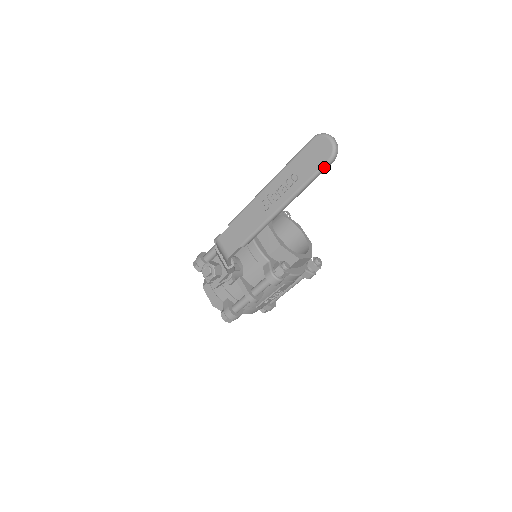
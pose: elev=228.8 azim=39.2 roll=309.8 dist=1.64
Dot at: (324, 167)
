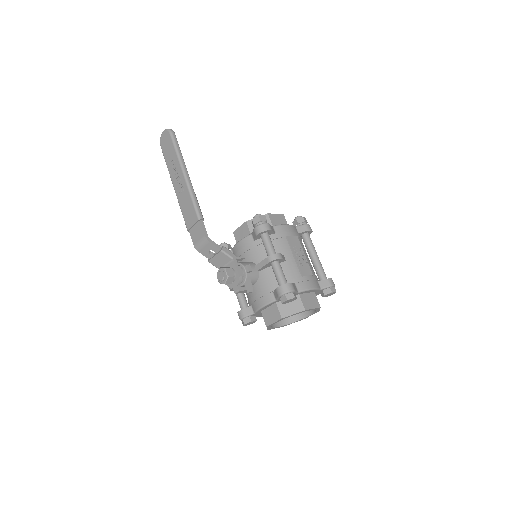
Dot at: (173, 138)
